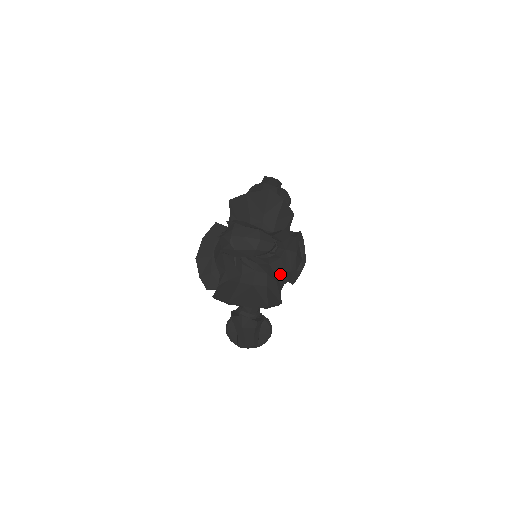
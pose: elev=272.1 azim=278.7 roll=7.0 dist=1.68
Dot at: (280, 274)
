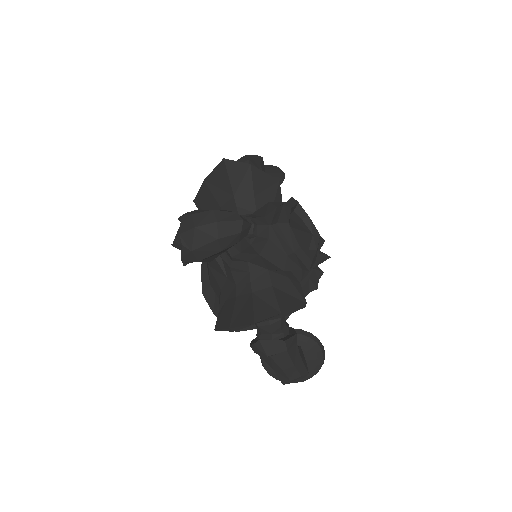
Dot at: (282, 263)
